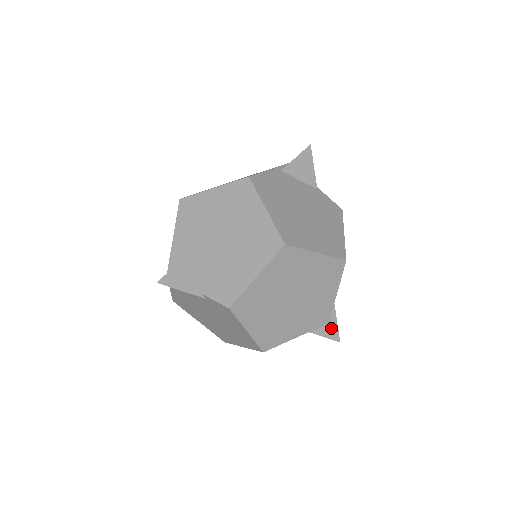
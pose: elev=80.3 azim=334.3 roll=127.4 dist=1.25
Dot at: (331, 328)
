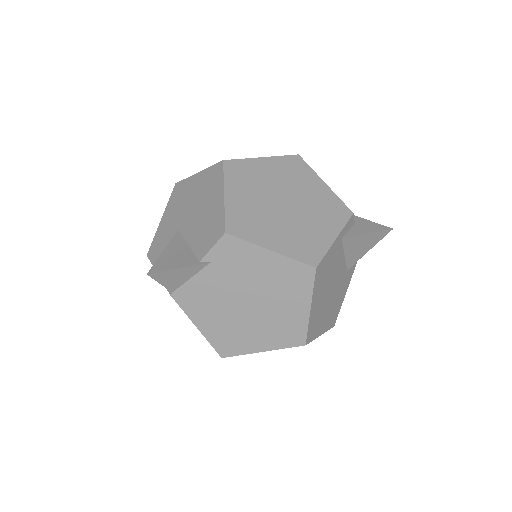
Dot at: (369, 226)
